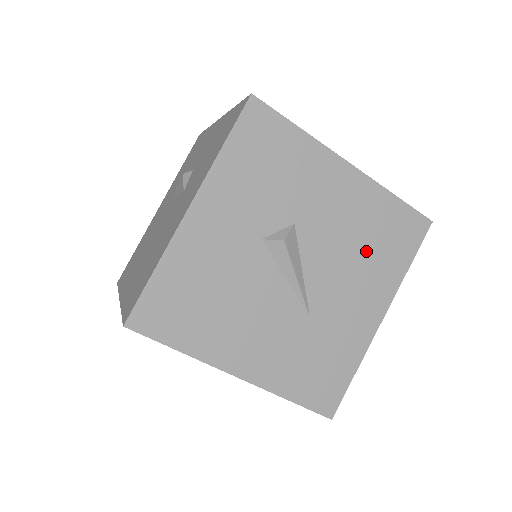
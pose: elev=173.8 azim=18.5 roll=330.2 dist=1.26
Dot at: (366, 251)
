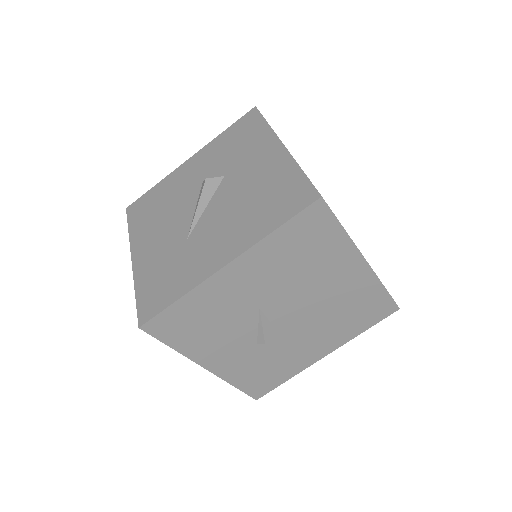
Dot at: (252, 206)
